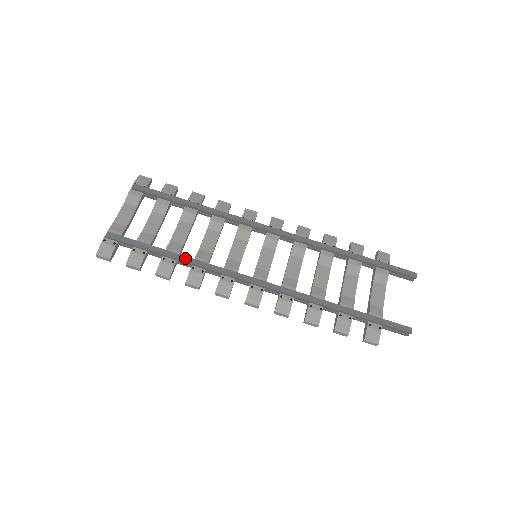
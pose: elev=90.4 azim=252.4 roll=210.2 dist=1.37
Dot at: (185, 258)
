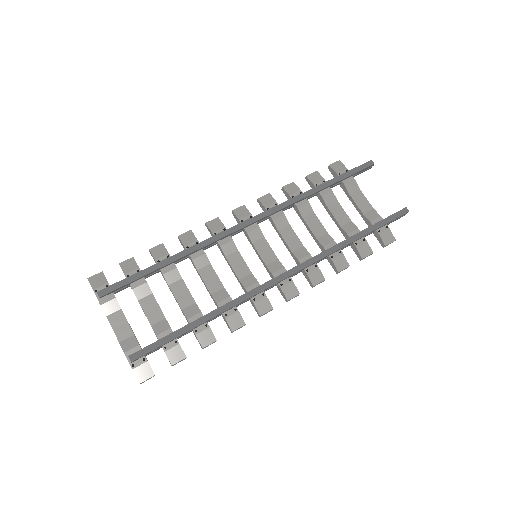
Dot at: (213, 314)
